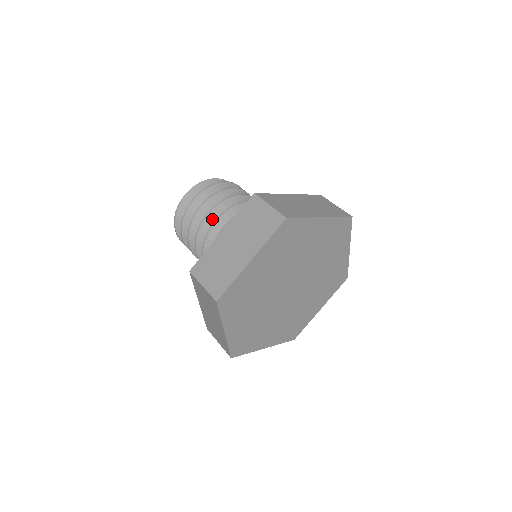
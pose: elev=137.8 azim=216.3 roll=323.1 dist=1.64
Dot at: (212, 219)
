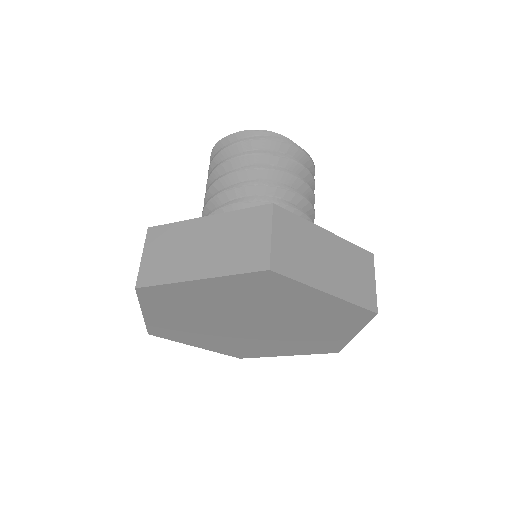
Dot at: occluded
